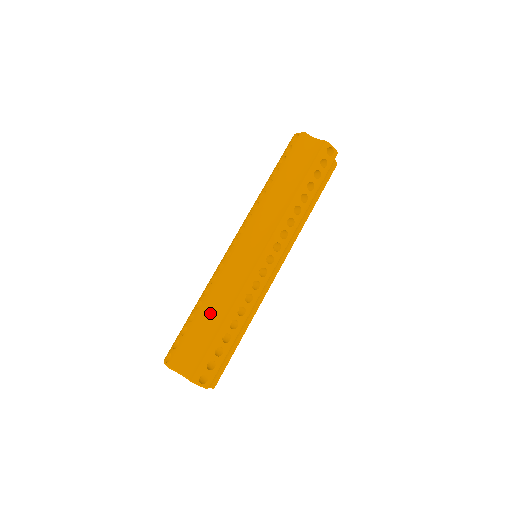
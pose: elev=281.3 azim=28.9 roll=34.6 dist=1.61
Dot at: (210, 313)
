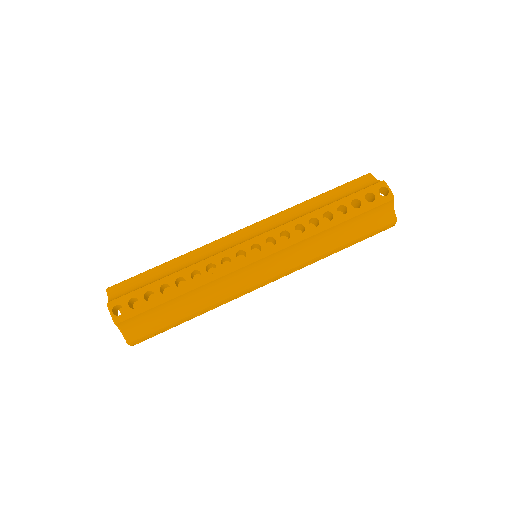
Dot at: (186, 298)
